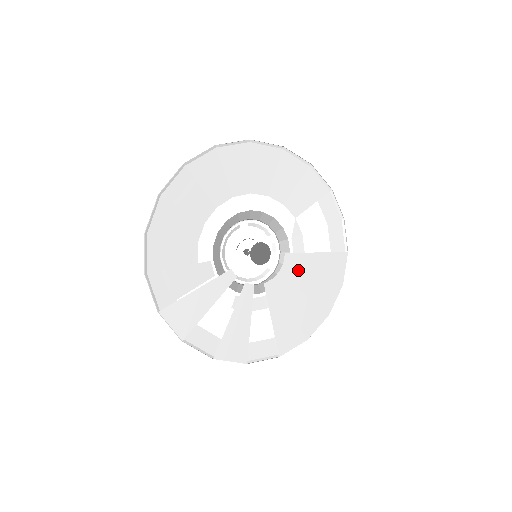
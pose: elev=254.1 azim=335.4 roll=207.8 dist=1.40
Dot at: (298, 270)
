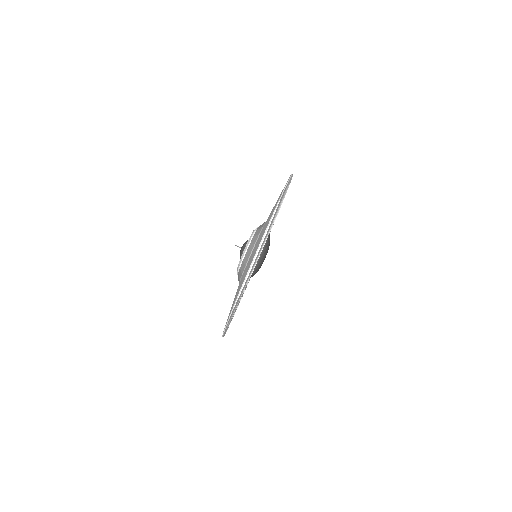
Dot at: occluded
